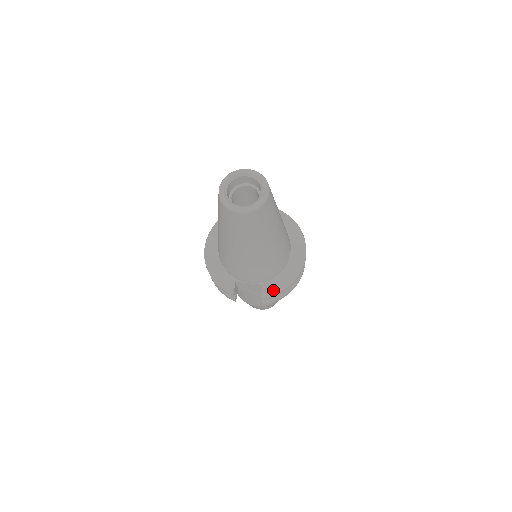
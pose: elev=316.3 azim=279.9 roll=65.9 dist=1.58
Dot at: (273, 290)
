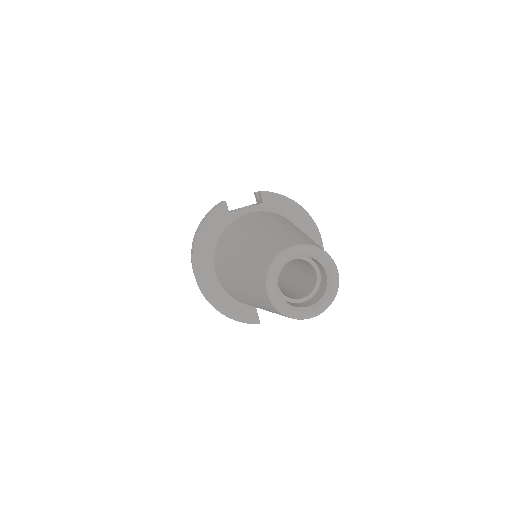
Dot at: occluded
